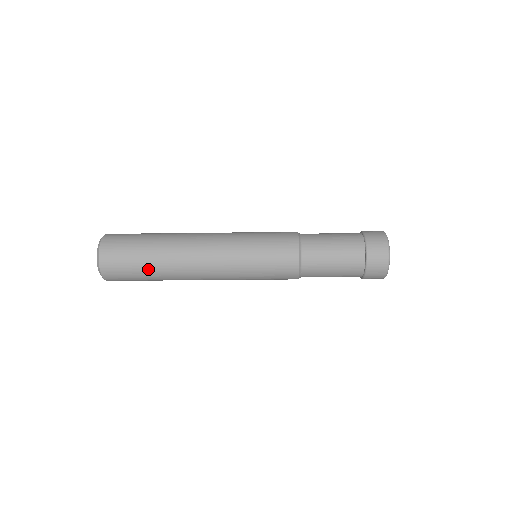
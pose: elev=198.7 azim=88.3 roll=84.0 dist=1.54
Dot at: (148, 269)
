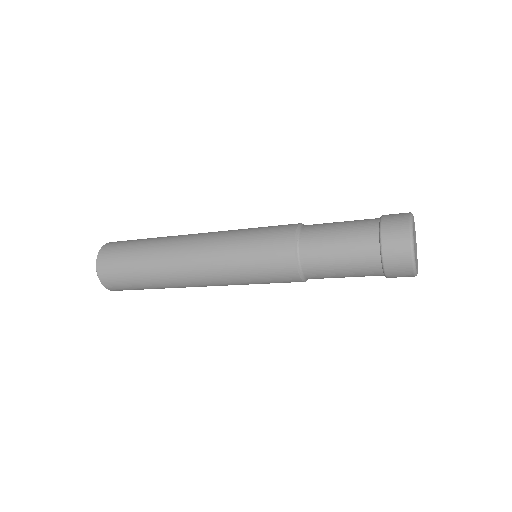
Dot at: (138, 256)
